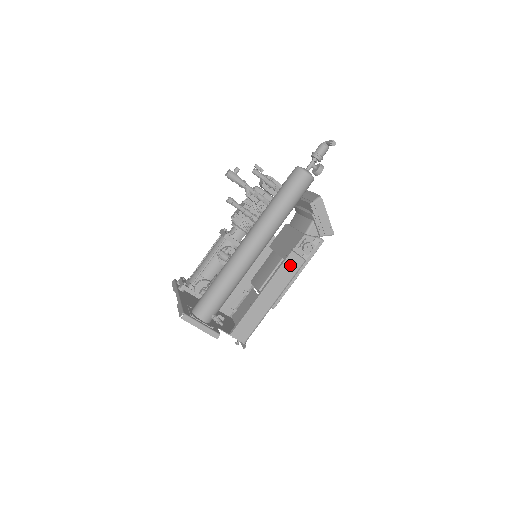
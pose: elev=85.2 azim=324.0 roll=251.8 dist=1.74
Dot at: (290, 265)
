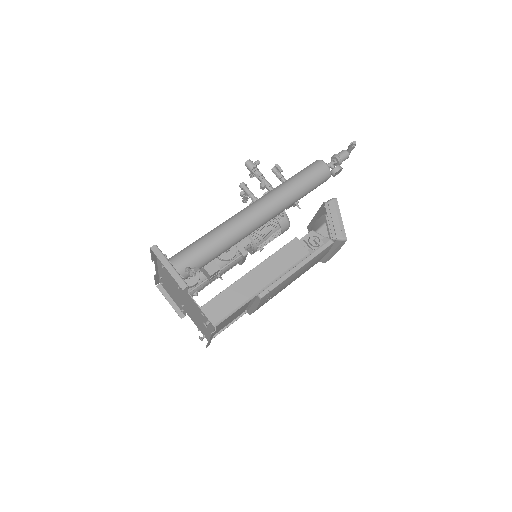
Dot at: (291, 251)
